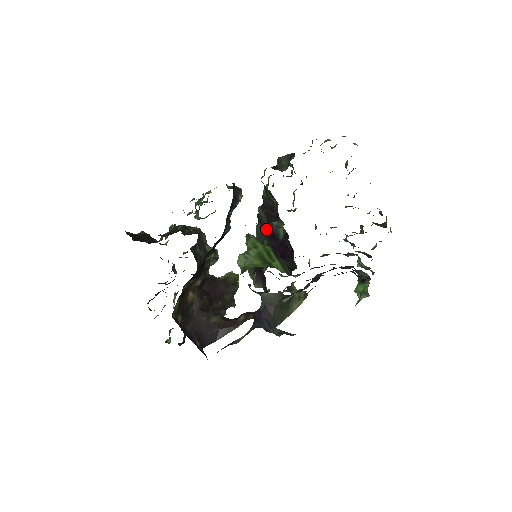
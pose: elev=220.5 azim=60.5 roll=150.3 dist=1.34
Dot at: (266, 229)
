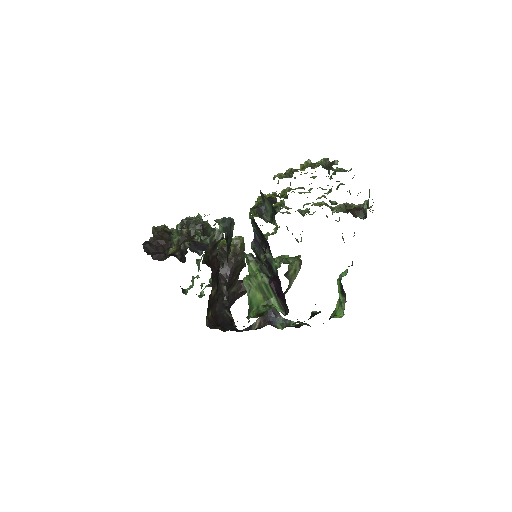
Dot at: (260, 236)
